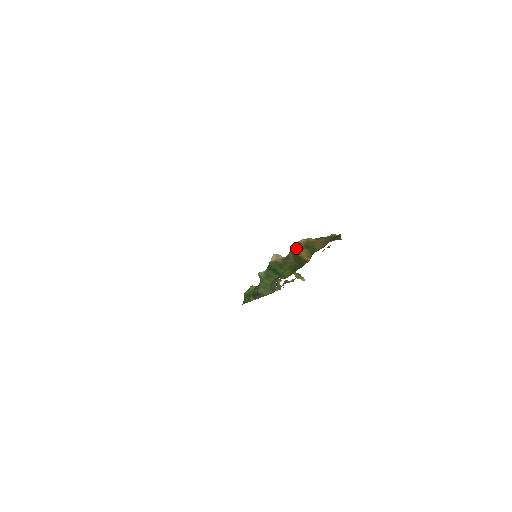
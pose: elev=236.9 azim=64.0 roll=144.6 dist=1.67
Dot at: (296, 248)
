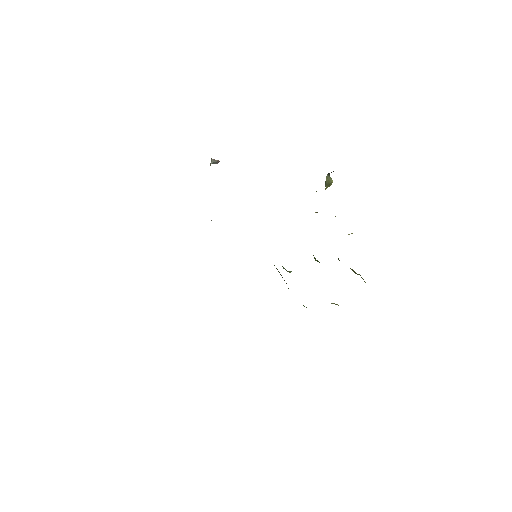
Dot at: occluded
